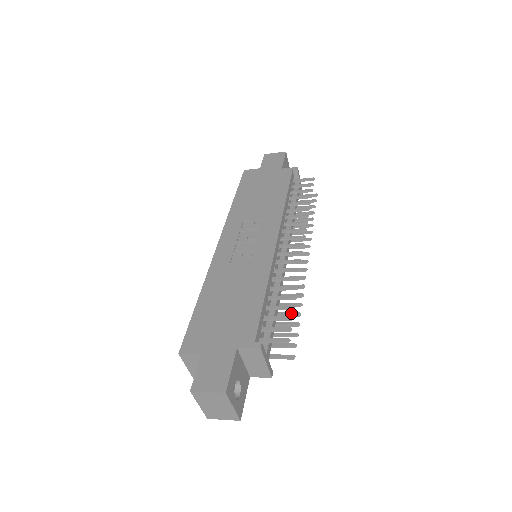
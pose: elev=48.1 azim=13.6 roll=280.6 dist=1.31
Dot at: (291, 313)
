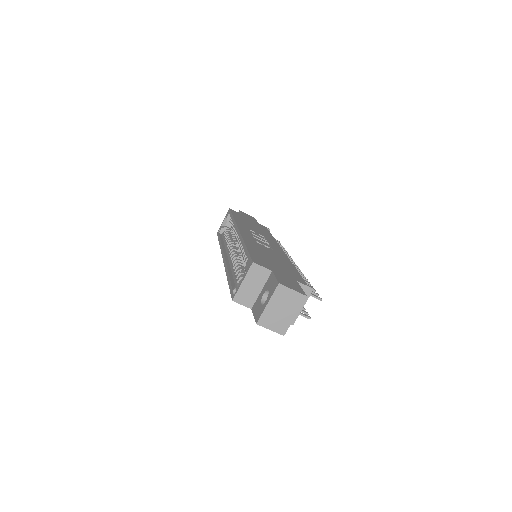
Dot at: occluded
